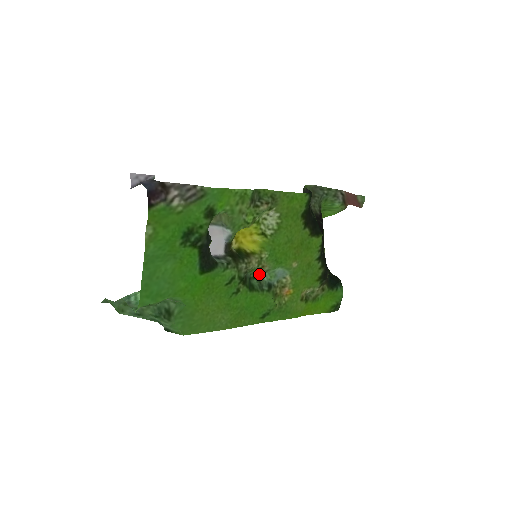
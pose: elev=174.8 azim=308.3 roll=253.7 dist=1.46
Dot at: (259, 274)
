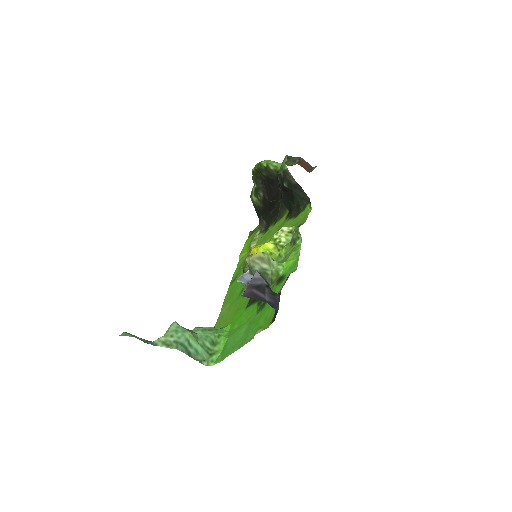
Dot at: occluded
